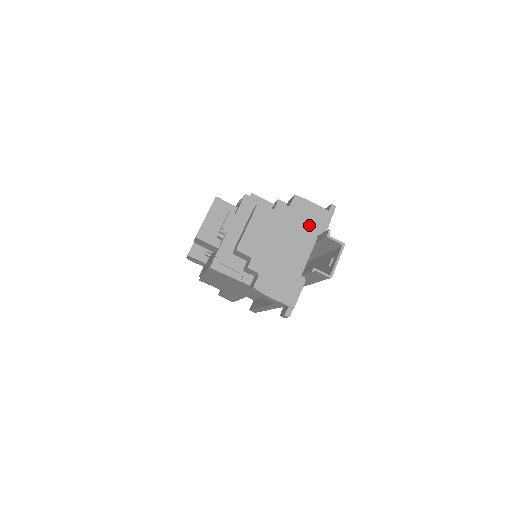
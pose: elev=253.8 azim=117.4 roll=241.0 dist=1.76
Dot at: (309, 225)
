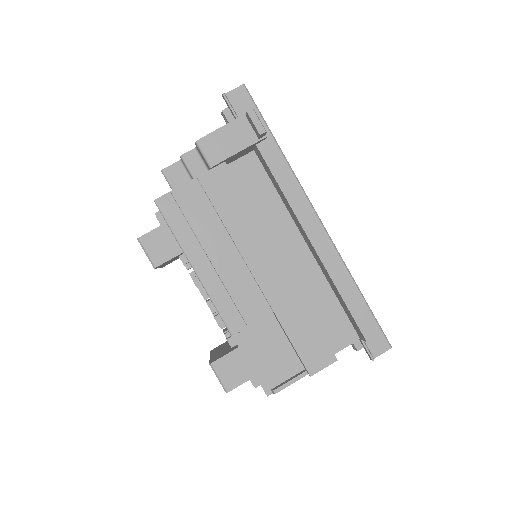
Dot at: occluded
